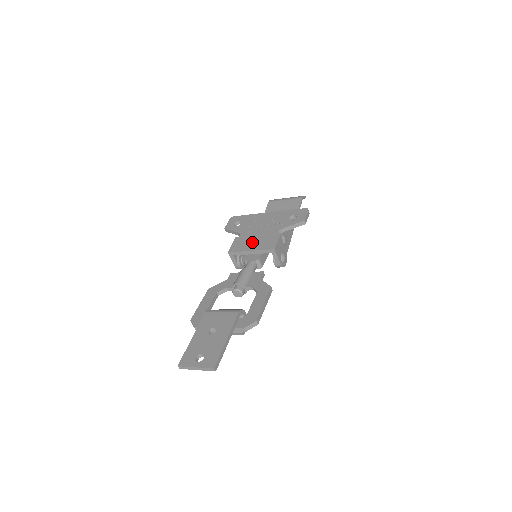
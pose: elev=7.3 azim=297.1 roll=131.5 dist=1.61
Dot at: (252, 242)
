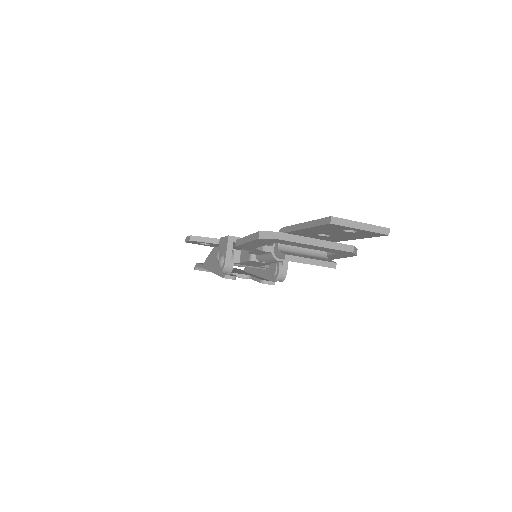
Dot at: occluded
